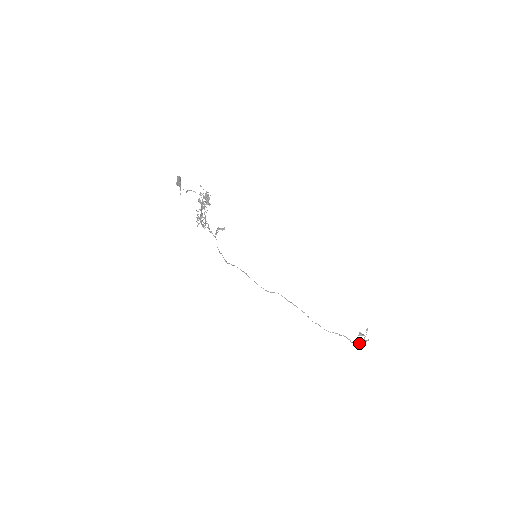
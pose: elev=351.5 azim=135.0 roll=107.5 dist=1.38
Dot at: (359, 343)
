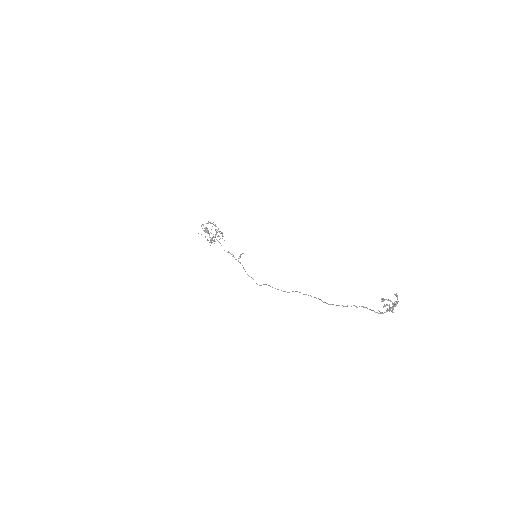
Dot at: (386, 310)
